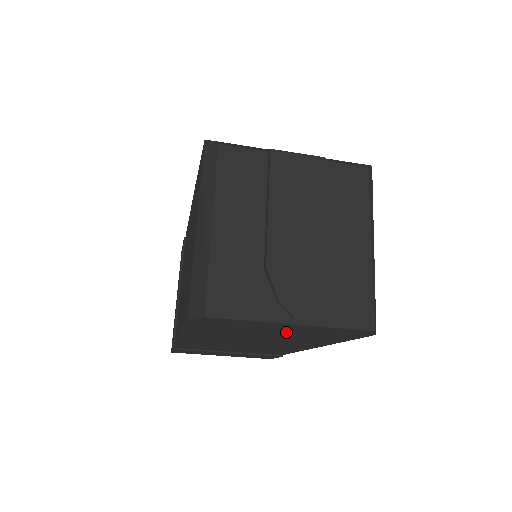
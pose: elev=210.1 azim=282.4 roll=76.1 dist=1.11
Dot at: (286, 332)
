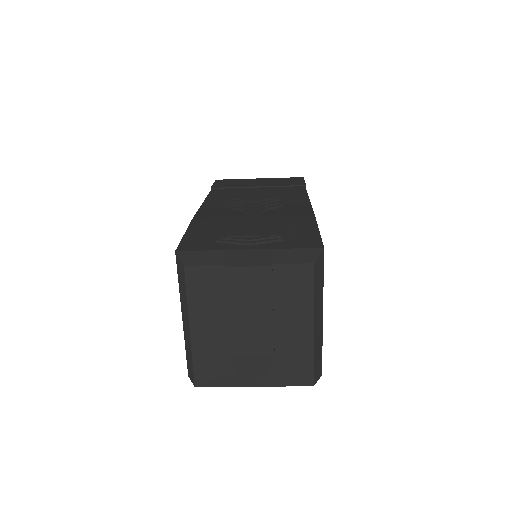
Dot at: occluded
